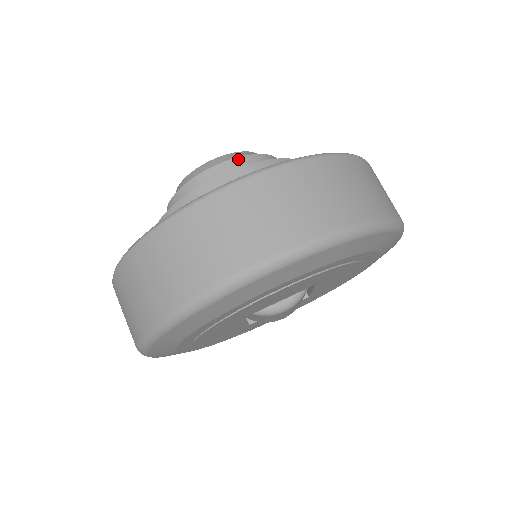
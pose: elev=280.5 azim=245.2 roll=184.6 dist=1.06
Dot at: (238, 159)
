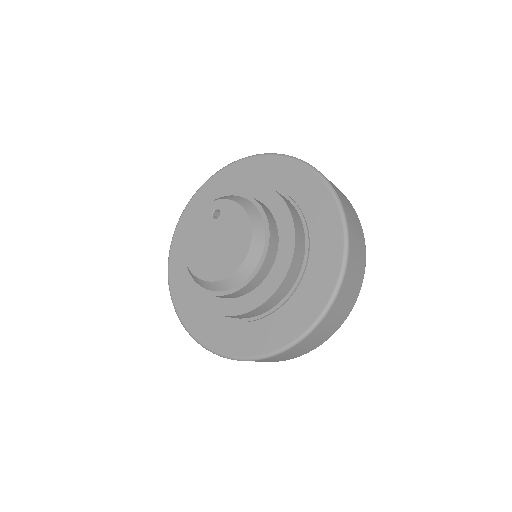
Dot at: (252, 281)
